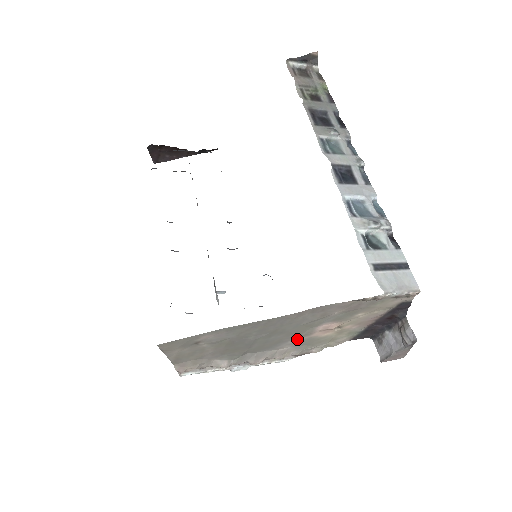
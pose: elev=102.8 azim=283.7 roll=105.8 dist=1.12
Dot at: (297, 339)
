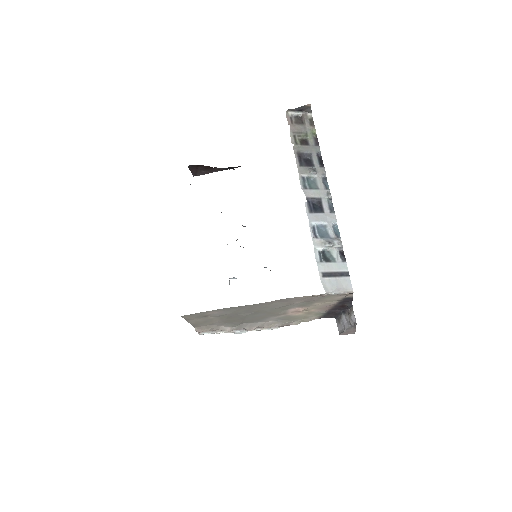
Dot at: (277, 316)
